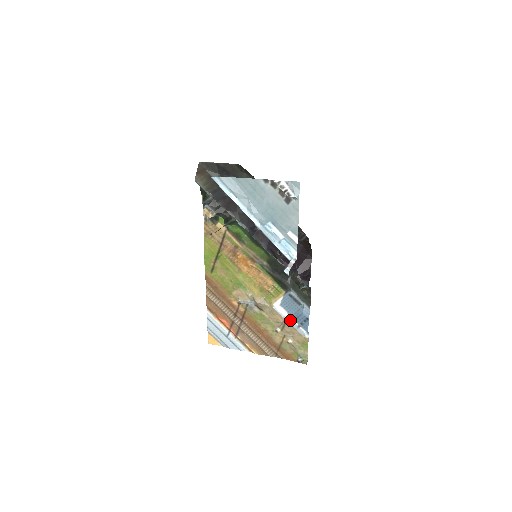
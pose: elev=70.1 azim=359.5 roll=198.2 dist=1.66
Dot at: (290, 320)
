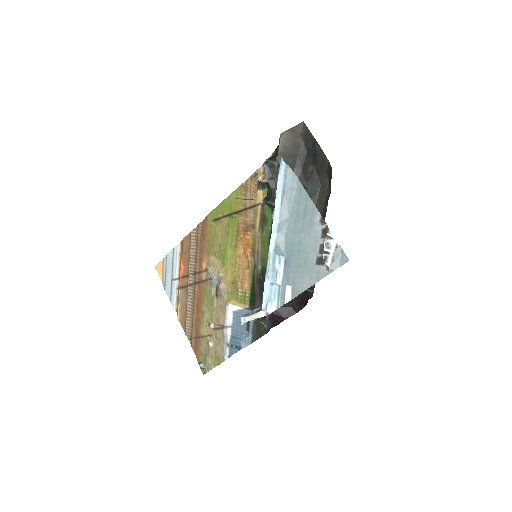
Dot at: (227, 331)
